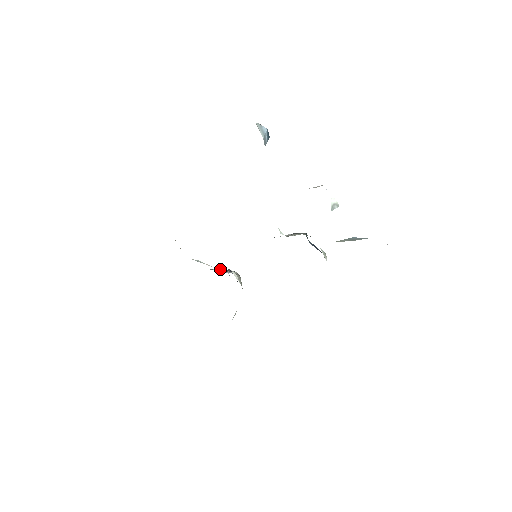
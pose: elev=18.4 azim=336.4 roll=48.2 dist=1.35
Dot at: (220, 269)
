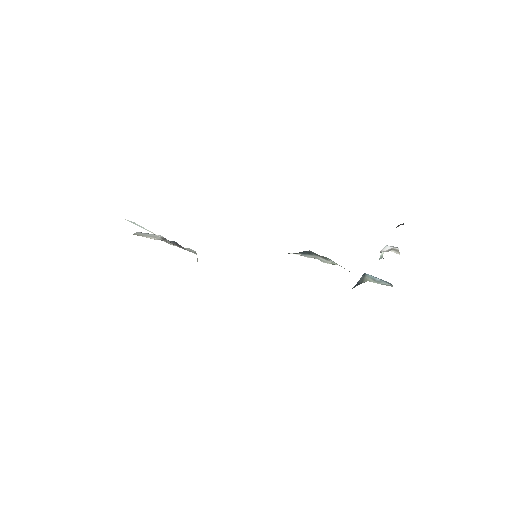
Dot at: (170, 242)
